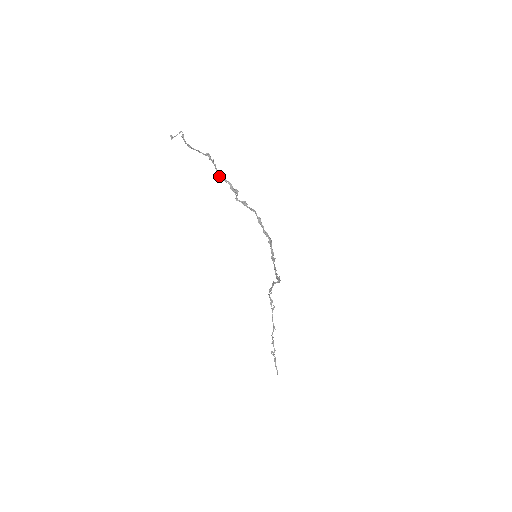
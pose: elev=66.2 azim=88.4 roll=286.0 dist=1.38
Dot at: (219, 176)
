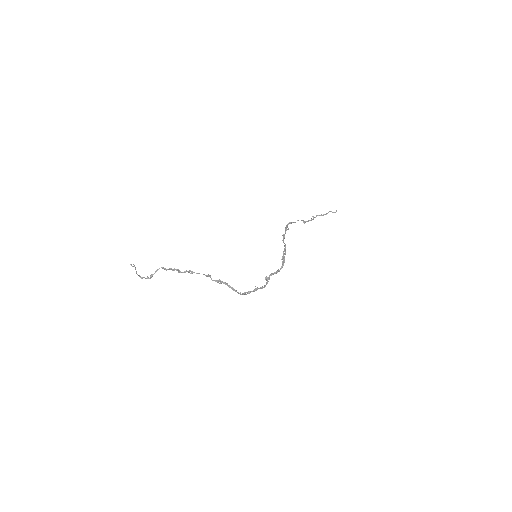
Dot at: (186, 270)
